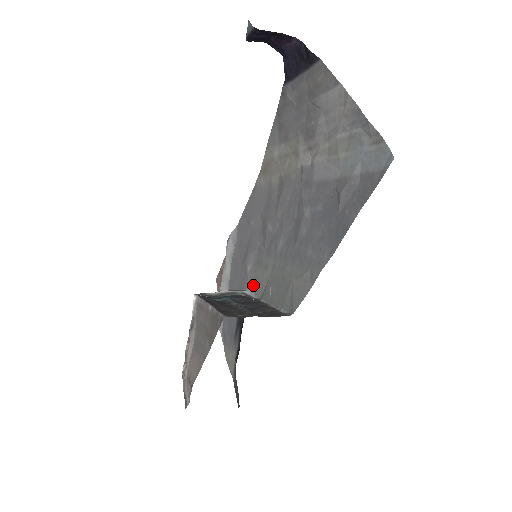
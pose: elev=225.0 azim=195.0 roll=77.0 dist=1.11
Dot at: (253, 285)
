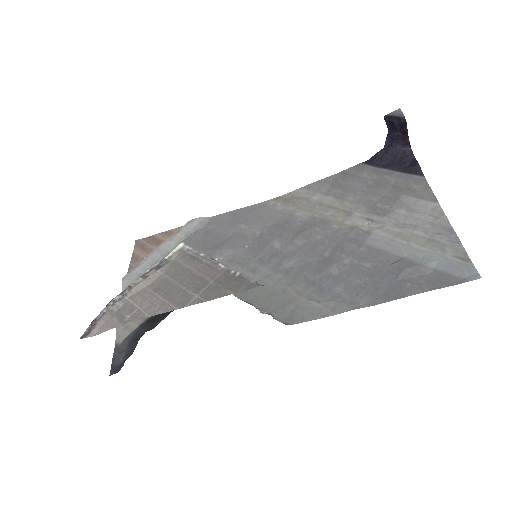
Dot at: occluded
